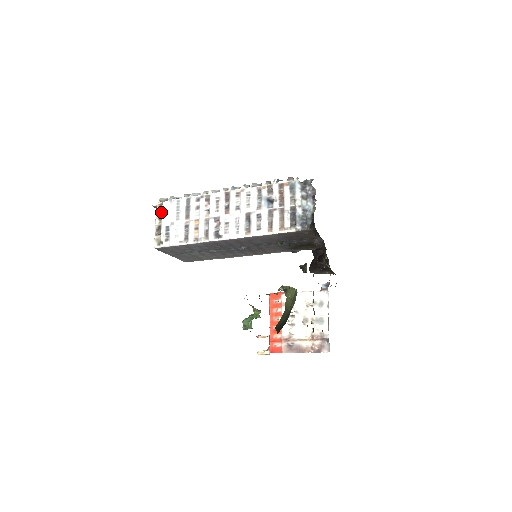
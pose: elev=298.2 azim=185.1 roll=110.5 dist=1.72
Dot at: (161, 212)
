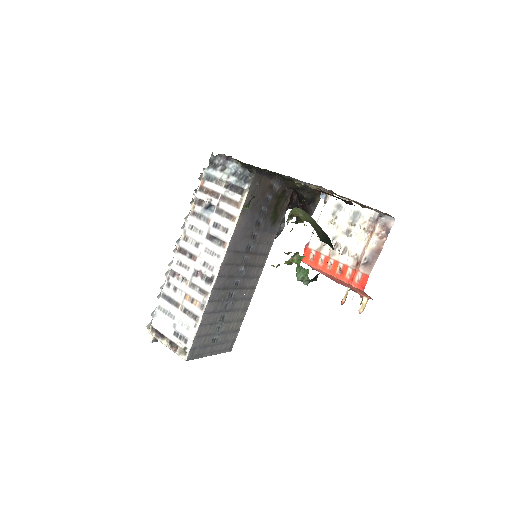
Dot at: (158, 333)
